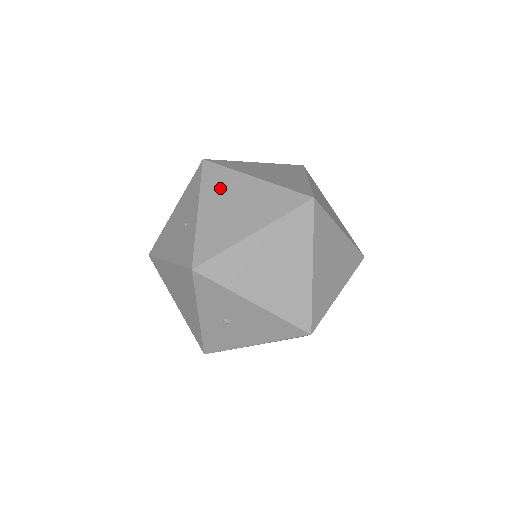
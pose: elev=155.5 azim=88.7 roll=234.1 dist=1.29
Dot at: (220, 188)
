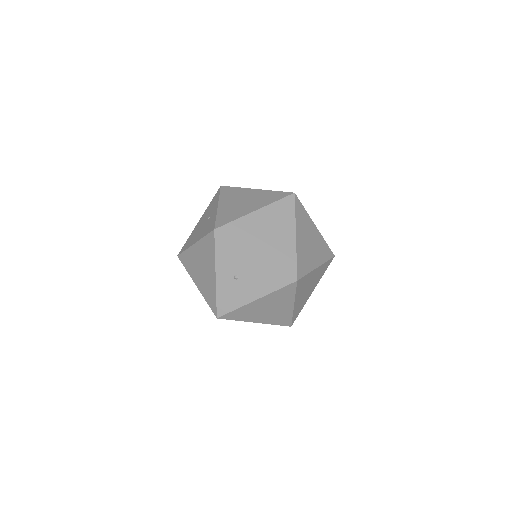
Dot at: (233, 195)
